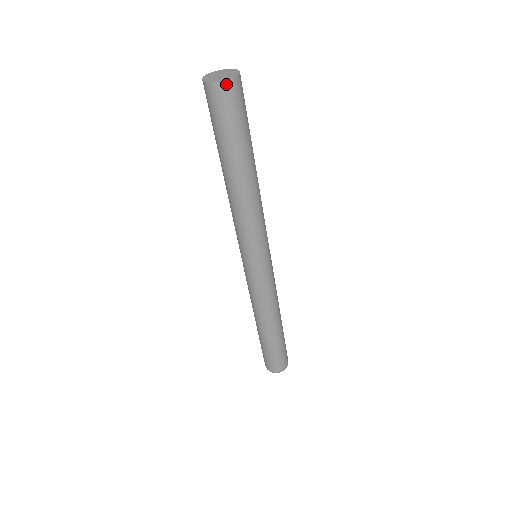
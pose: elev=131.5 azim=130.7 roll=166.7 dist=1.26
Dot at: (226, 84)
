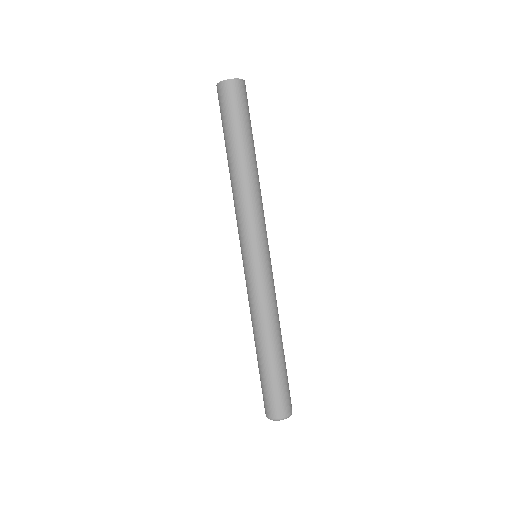
Dot at: (227, 83)
